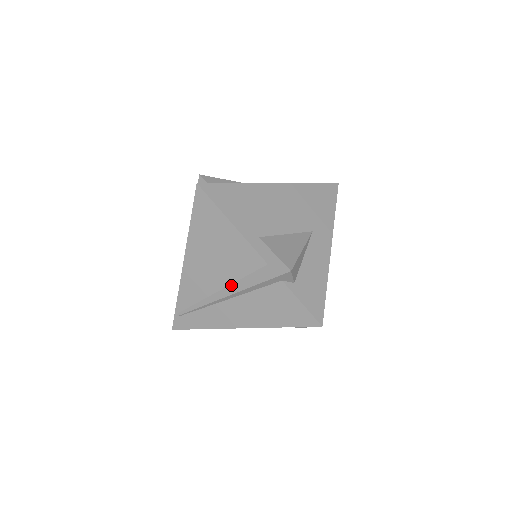
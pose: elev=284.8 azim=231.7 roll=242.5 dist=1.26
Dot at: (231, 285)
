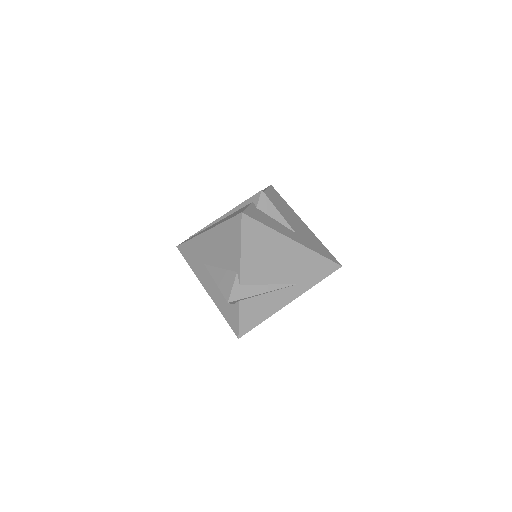
Dot at: occluded
